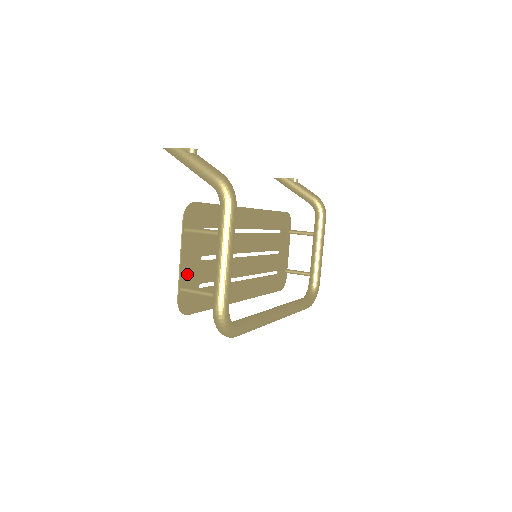
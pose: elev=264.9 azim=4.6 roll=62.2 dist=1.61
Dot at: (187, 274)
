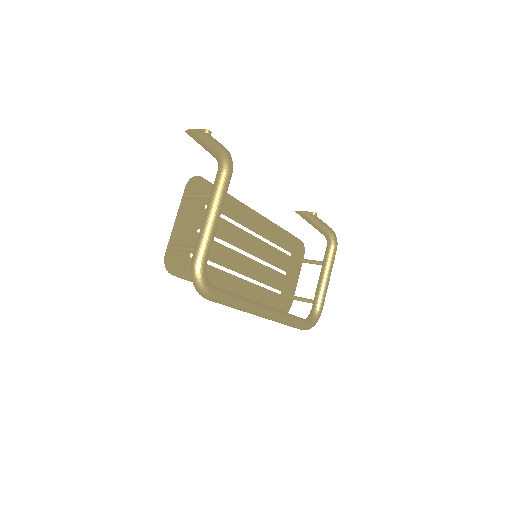
Dot at: (180, 236)
